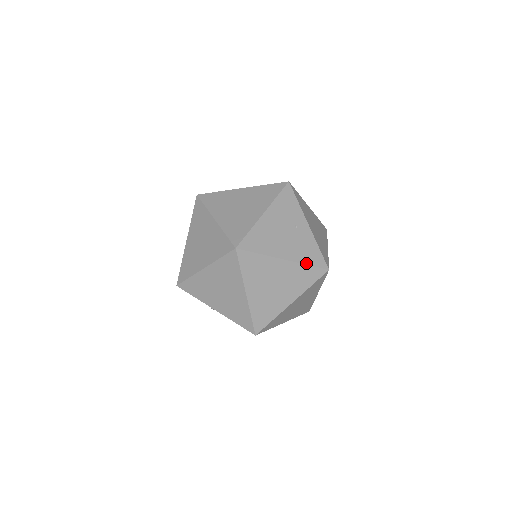
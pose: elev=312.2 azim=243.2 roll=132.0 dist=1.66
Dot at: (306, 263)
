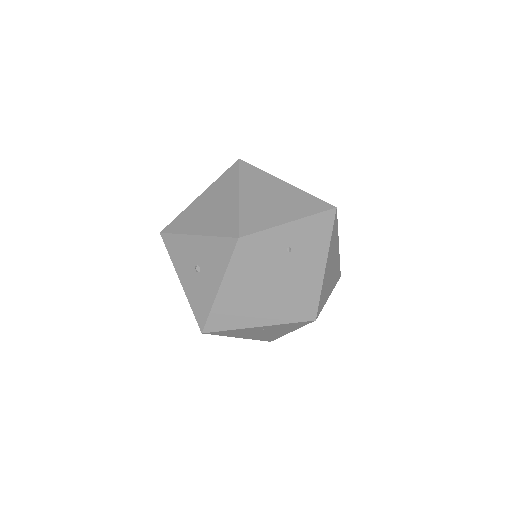
Dot at: occluded
